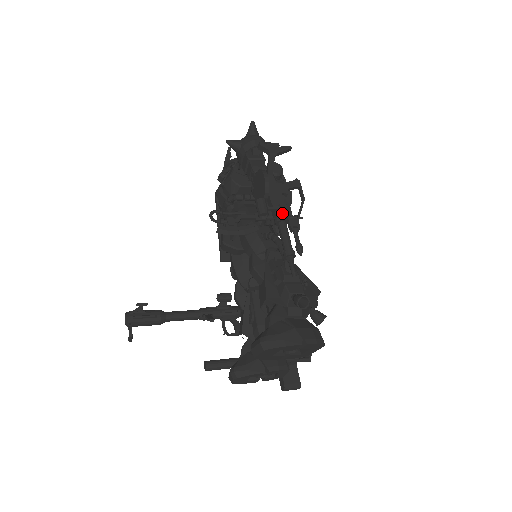
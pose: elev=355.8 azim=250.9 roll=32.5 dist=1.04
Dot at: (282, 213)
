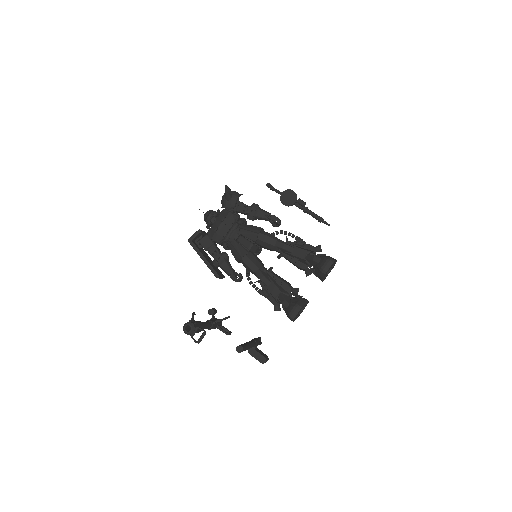
Dot at: (304, 206)
